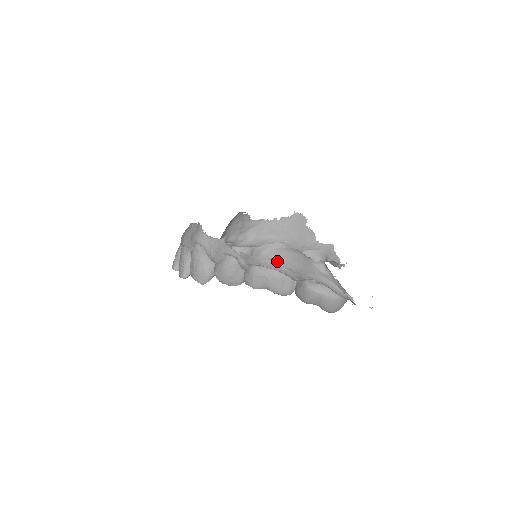
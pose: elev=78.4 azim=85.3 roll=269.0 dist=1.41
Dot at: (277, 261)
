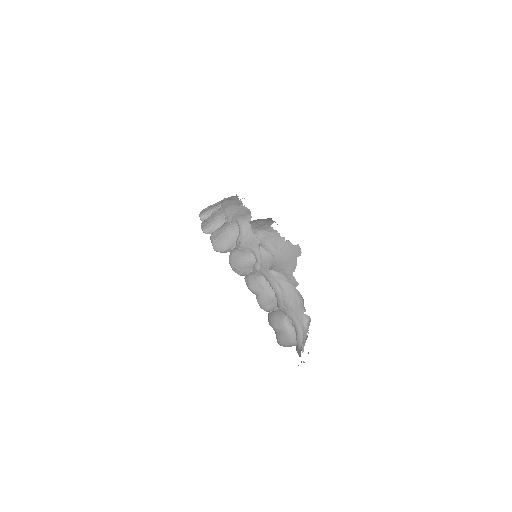
Dot at: (282, 289)
